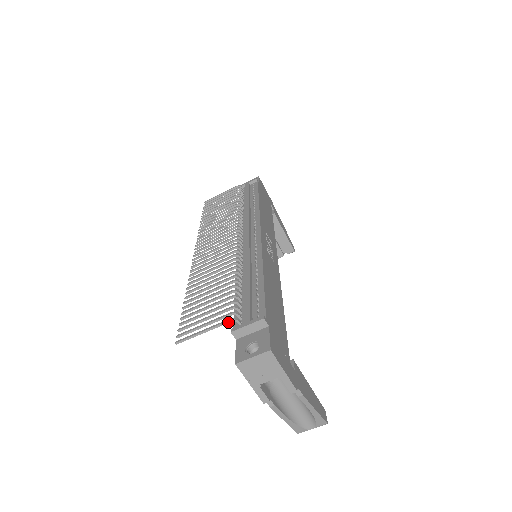
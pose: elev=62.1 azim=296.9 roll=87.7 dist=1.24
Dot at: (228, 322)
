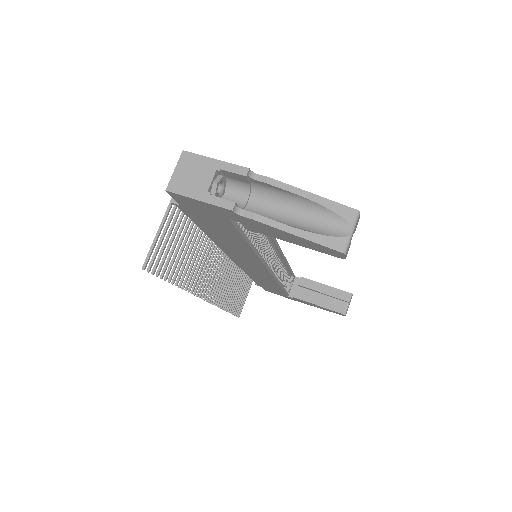
Dot at: (170, 206)
